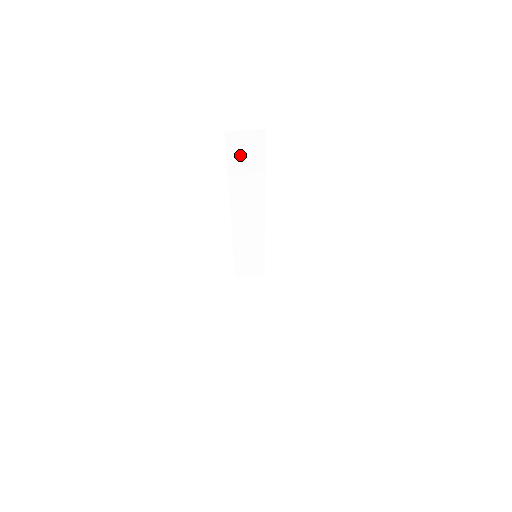
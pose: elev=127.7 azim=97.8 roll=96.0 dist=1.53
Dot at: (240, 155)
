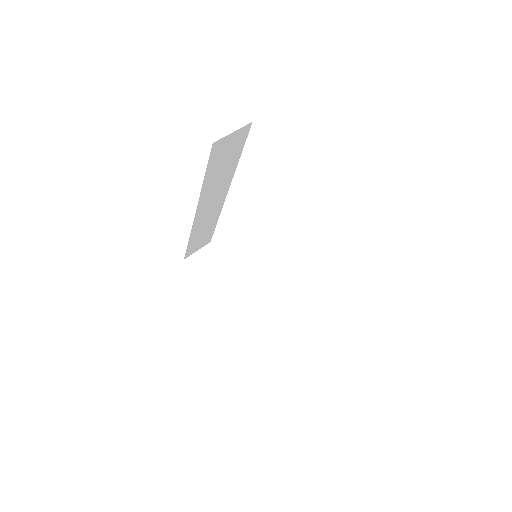
Dot at: (221, 157)
